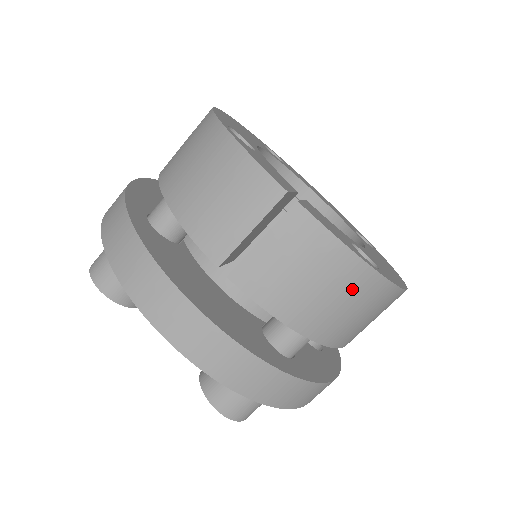
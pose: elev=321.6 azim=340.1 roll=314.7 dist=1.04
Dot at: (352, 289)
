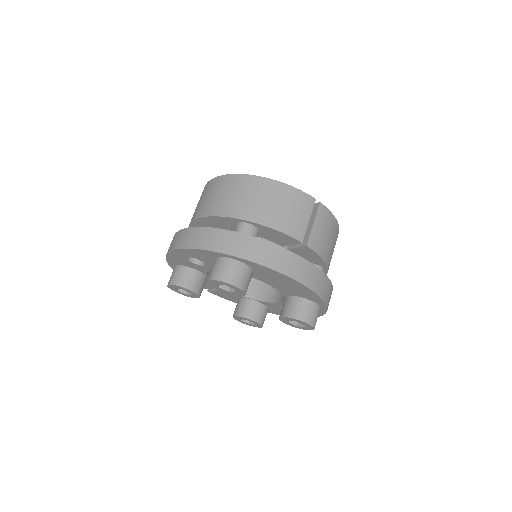
Dot at: occluded
